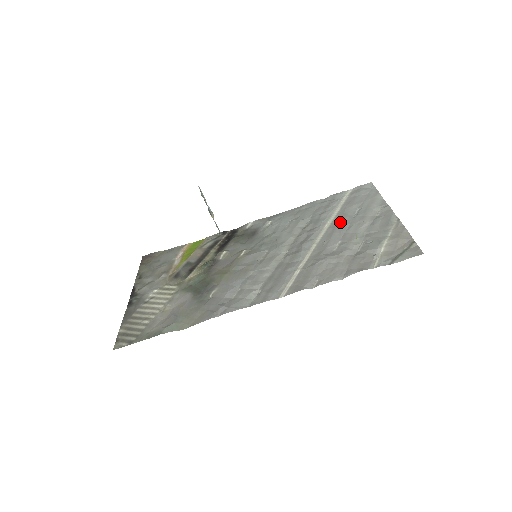
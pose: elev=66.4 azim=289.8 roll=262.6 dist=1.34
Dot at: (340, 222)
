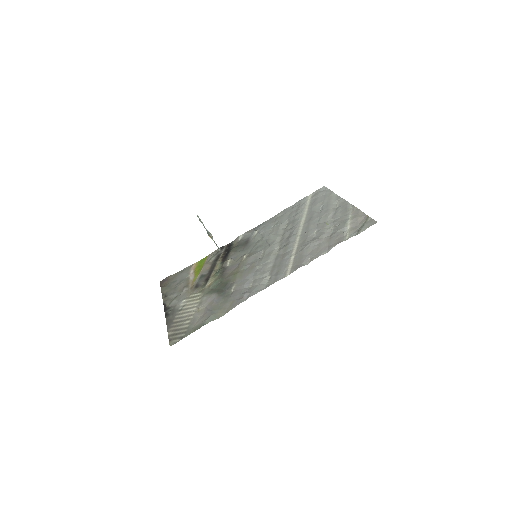
Dot at: (311, 218)
